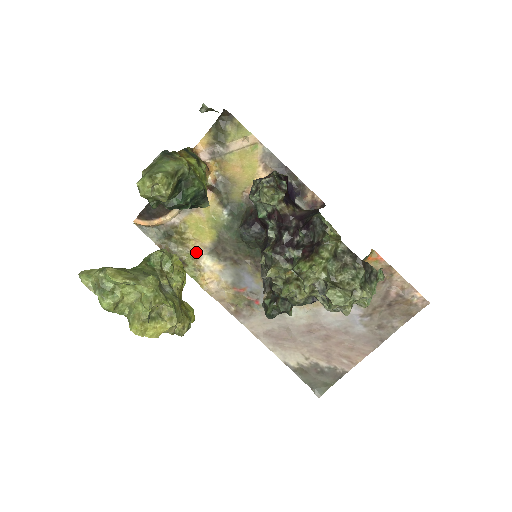
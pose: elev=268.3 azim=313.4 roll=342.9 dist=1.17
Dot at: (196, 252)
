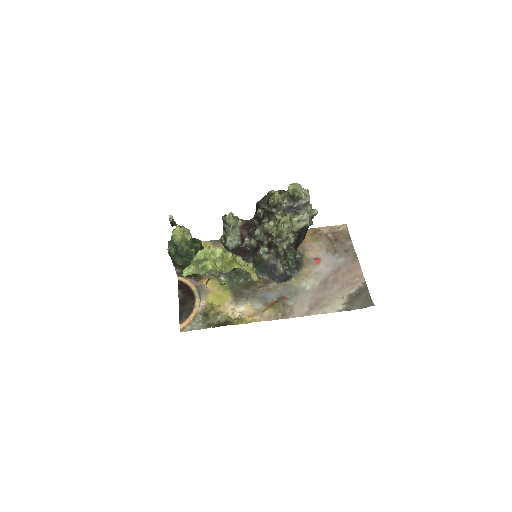
Dot at: (229, 311)
